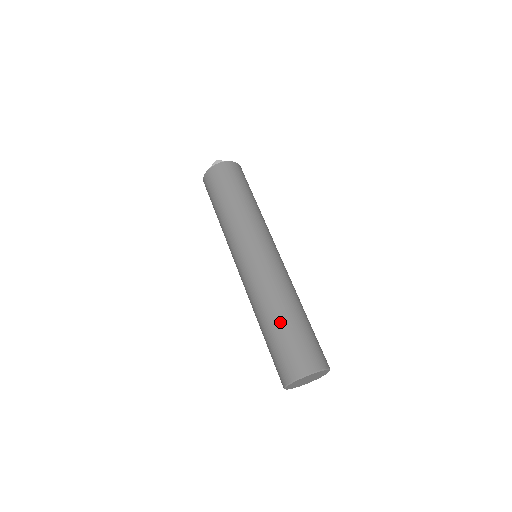
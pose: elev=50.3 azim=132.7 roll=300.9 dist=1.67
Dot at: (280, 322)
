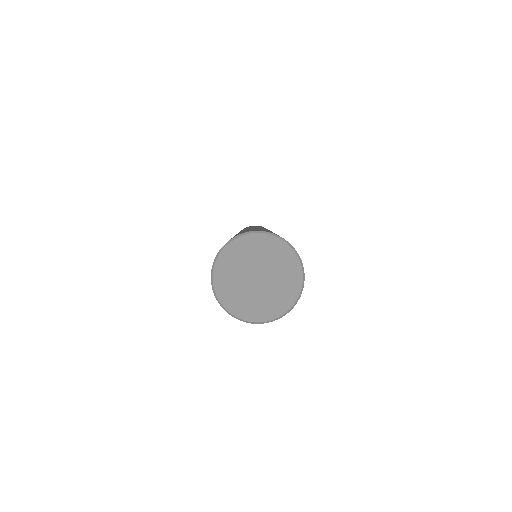
Dot at: occluded
